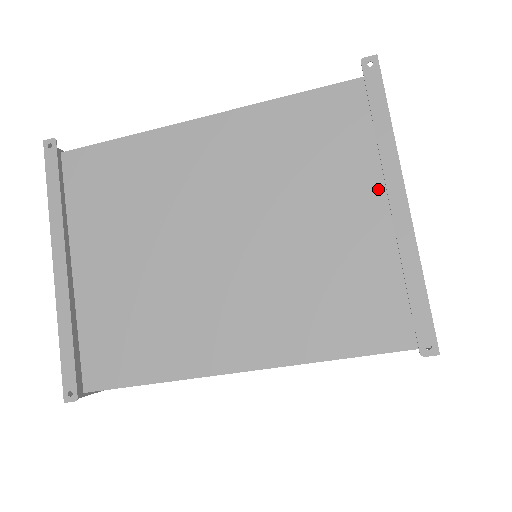
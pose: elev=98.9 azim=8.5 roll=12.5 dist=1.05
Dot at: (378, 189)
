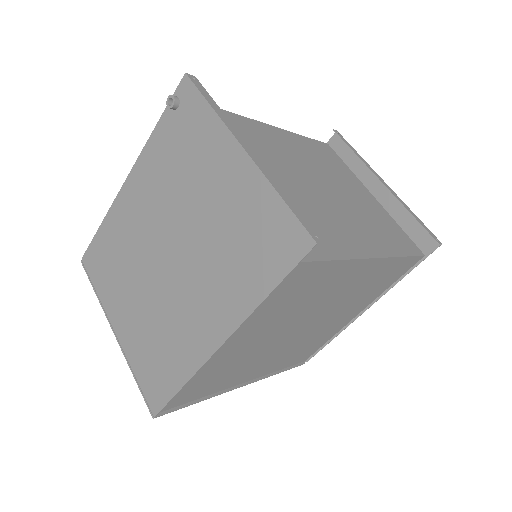
Dot at: (361, 187)
